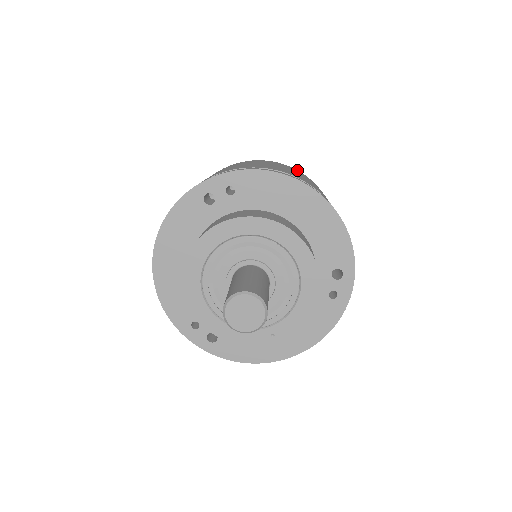
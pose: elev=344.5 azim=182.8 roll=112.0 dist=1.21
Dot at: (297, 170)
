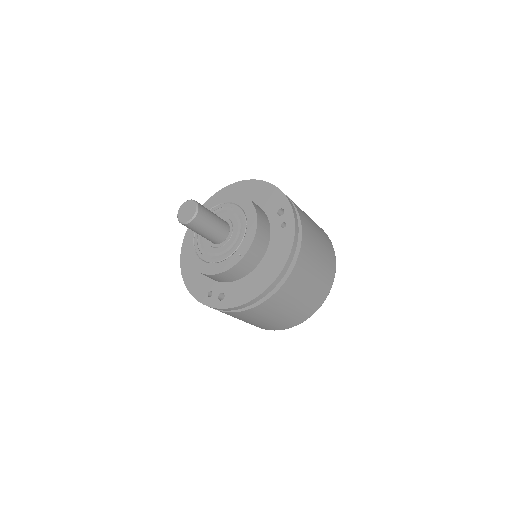
Dot at: occluded
